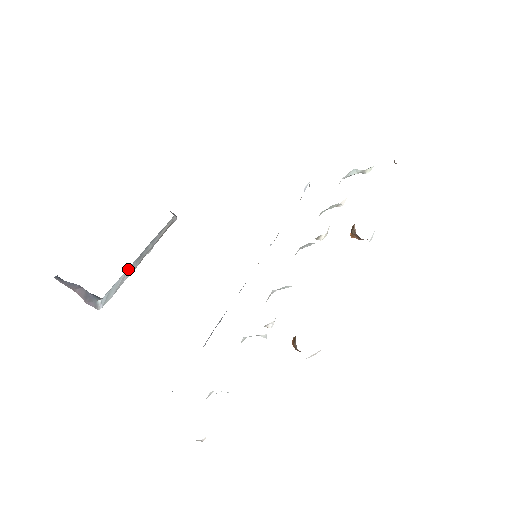
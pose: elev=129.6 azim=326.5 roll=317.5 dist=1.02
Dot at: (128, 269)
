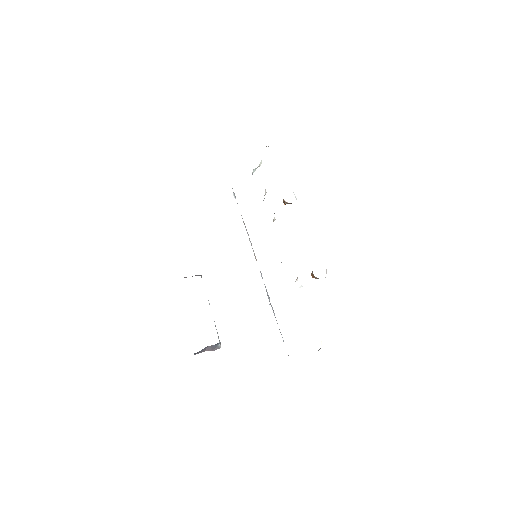
Dot at: occluded
